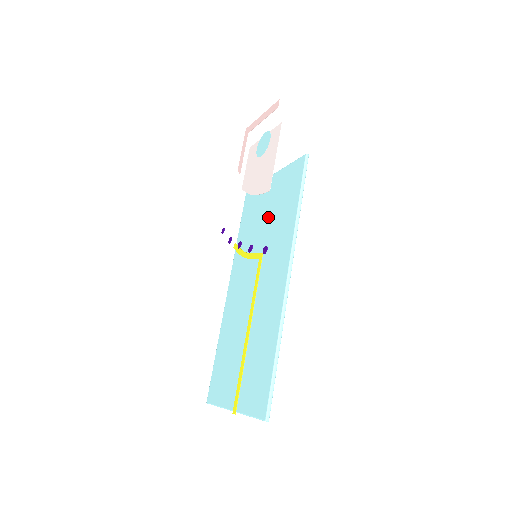
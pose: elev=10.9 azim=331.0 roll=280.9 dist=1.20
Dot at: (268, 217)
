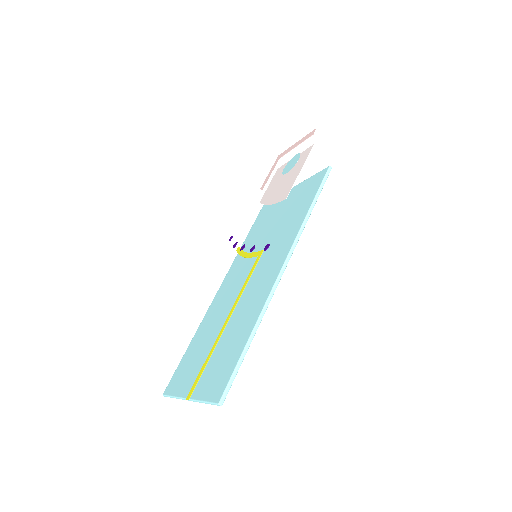
Dot at: (278, 221)
